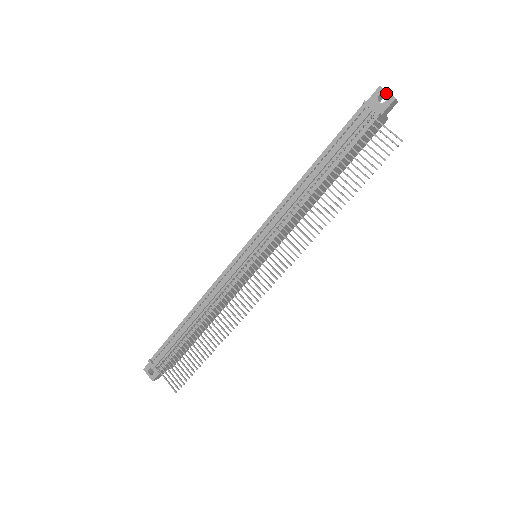
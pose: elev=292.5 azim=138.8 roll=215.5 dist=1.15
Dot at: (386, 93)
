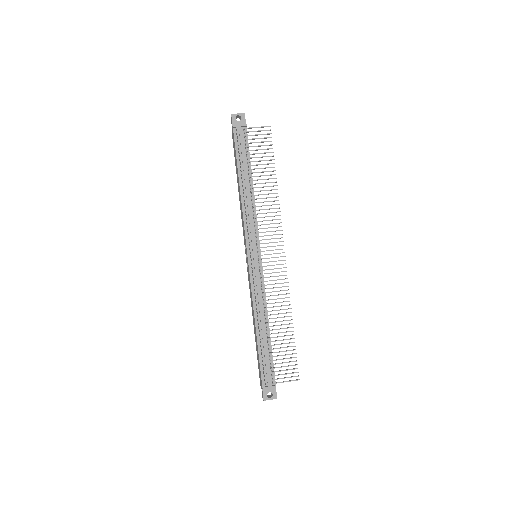
Dot at: (238, 115)
